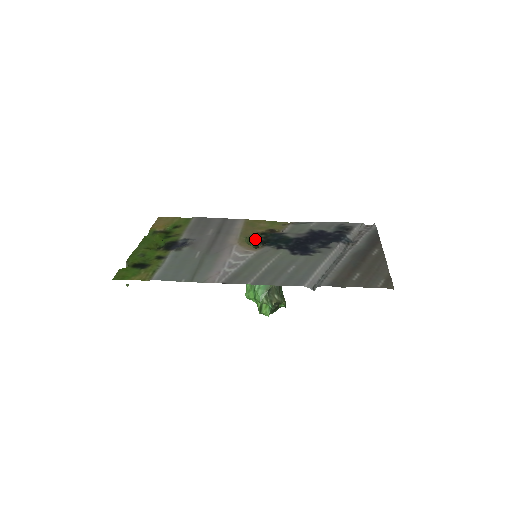
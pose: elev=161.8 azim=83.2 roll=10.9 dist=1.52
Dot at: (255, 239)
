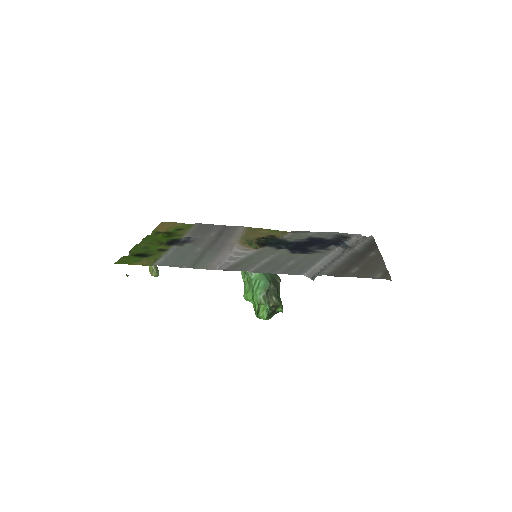
Dot at: (256, 241)
